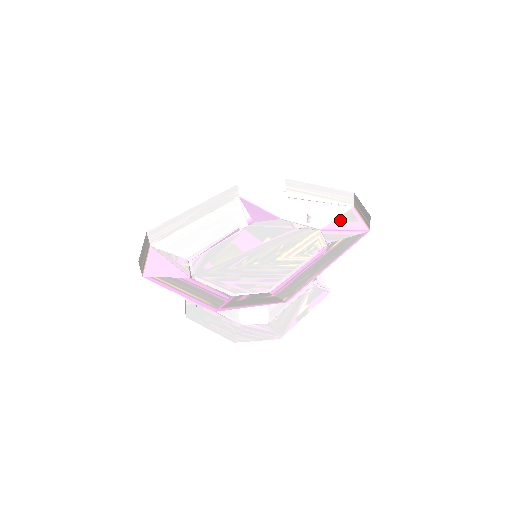
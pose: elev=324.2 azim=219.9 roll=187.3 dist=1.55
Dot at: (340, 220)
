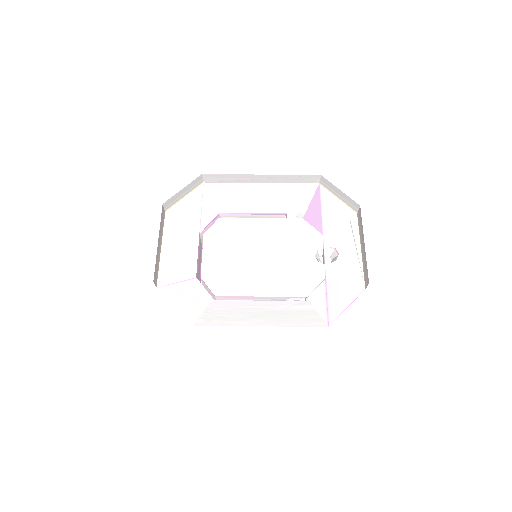
Dot at: (342, 288)
